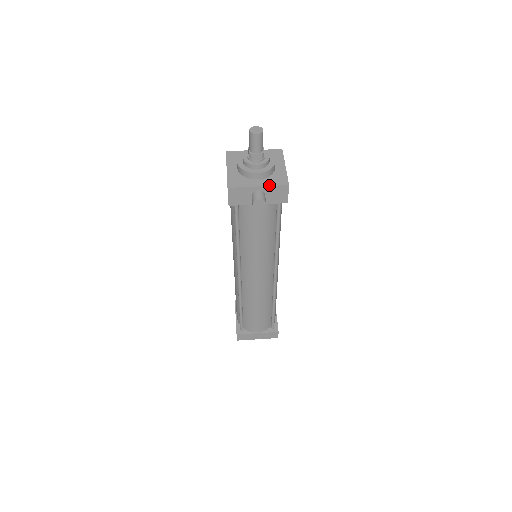
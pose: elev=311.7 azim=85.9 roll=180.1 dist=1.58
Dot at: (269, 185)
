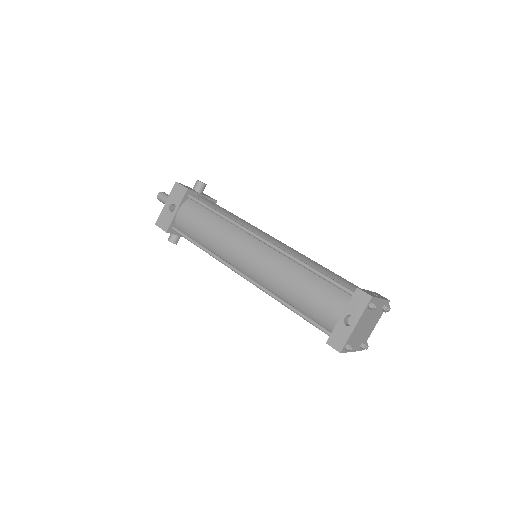
Dot at: occluded
